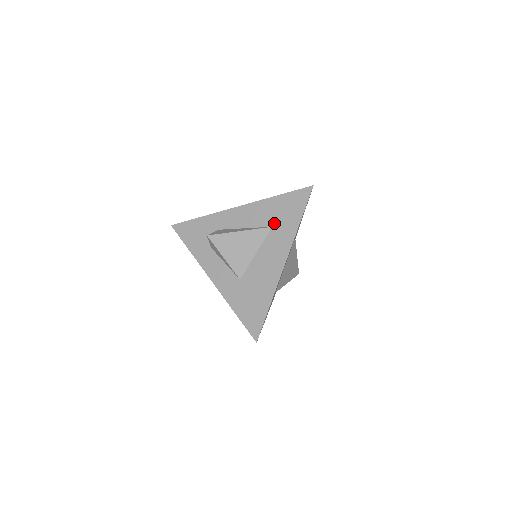
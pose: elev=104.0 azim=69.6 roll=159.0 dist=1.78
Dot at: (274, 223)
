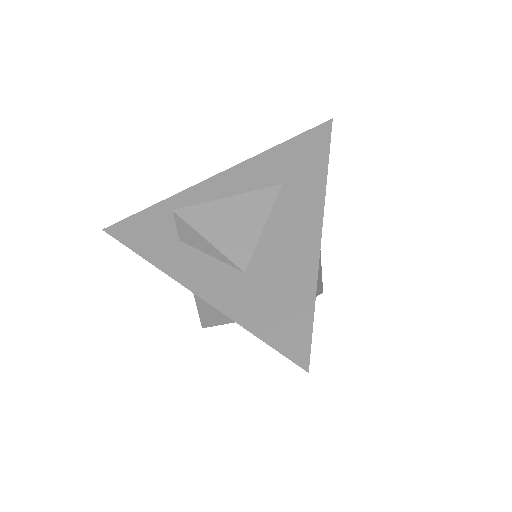
Dot at: (284, 178)
